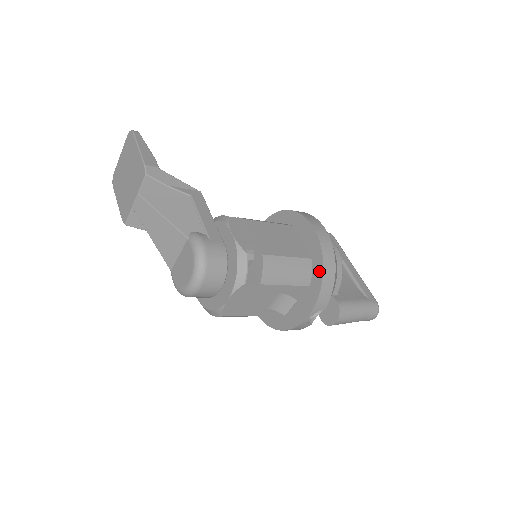
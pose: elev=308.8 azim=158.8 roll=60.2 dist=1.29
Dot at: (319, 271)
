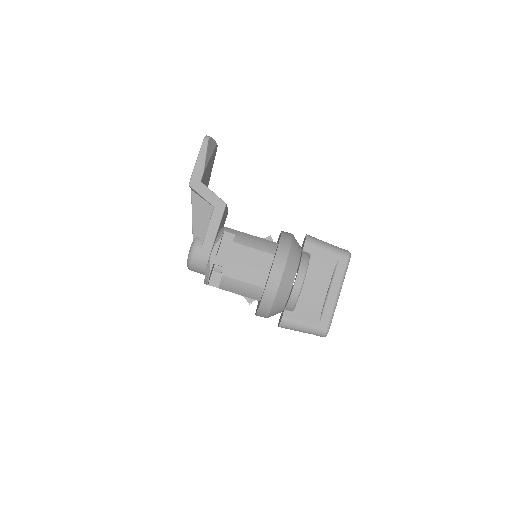
Dot at: (261, 300)
